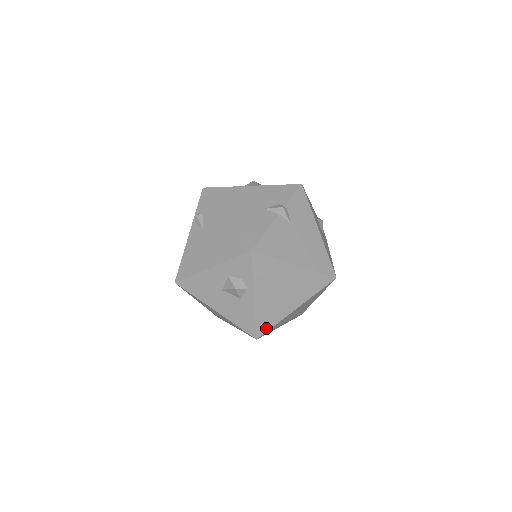
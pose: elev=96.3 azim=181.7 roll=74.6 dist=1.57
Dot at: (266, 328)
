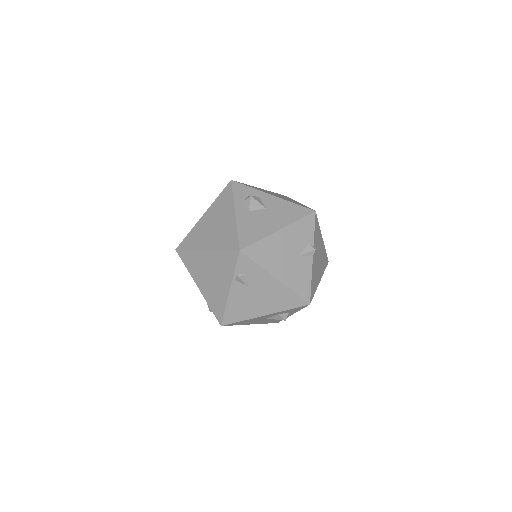
Dot at: occluded
